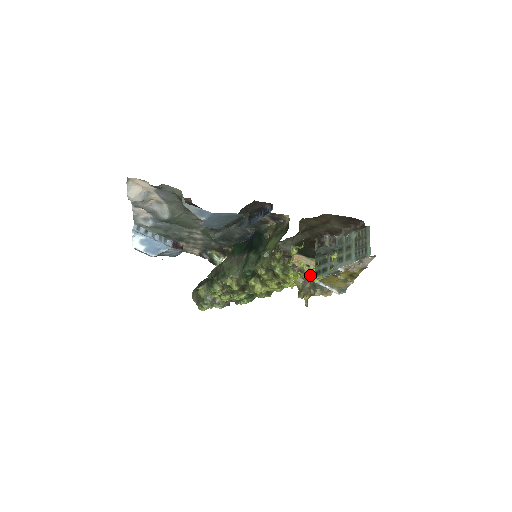
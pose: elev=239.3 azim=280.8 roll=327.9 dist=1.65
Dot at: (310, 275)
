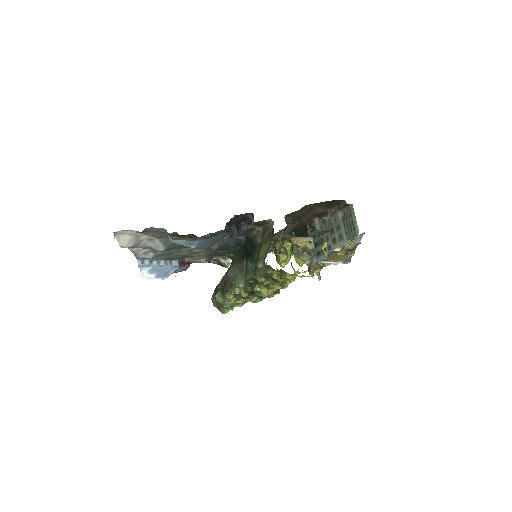
Dot at: (307, 270)
